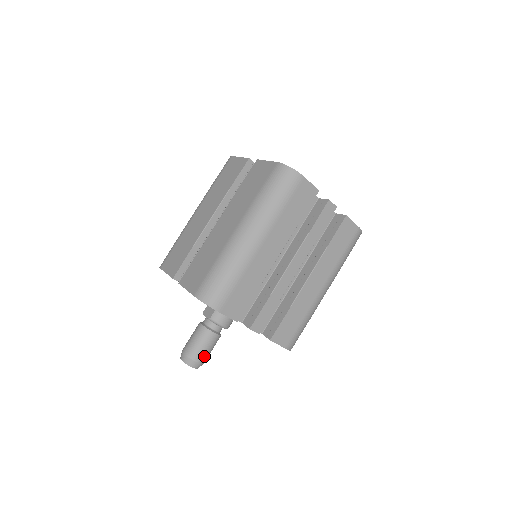
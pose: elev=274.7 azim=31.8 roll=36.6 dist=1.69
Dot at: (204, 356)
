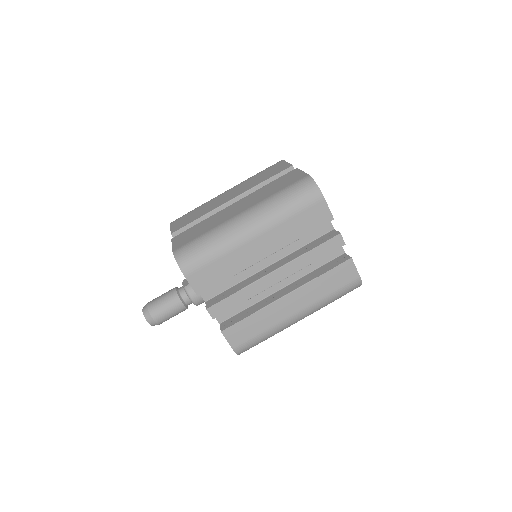
Dot at: (162, 317)
